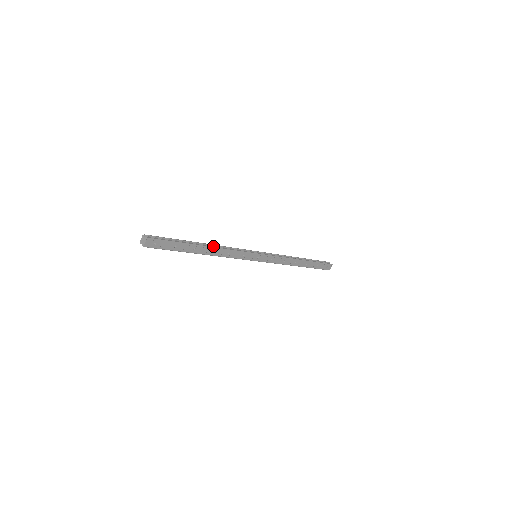
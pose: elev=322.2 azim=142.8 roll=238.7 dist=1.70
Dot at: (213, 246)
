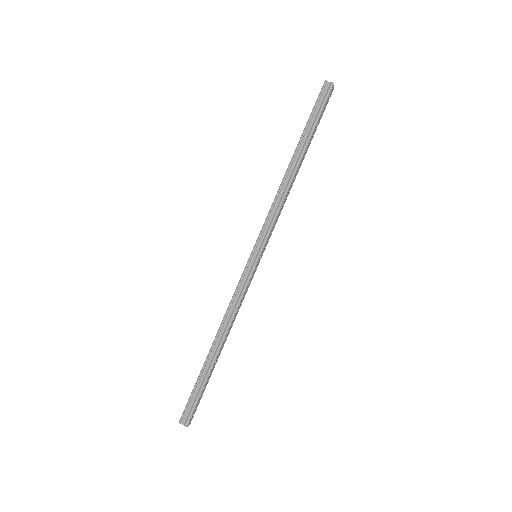
Dot at: (221, 331)
